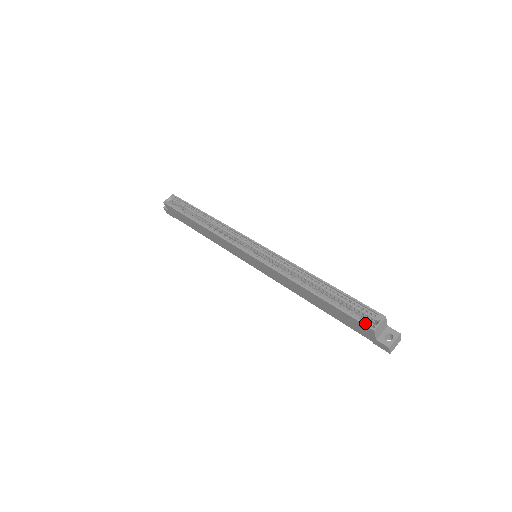
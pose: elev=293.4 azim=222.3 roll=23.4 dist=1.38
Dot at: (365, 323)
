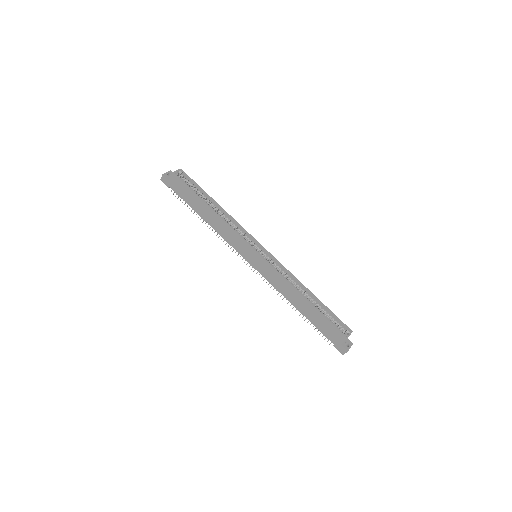
Dot at: (342, 332)
